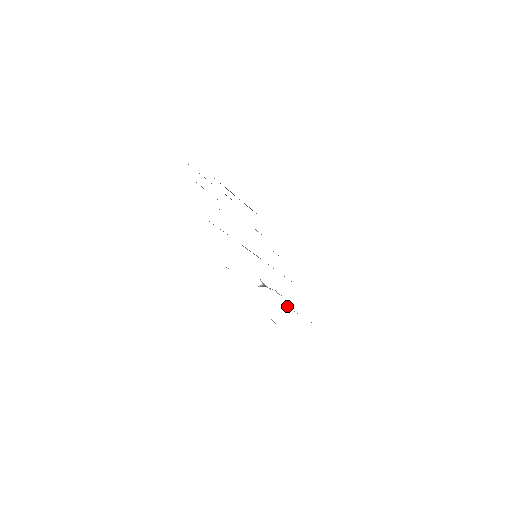
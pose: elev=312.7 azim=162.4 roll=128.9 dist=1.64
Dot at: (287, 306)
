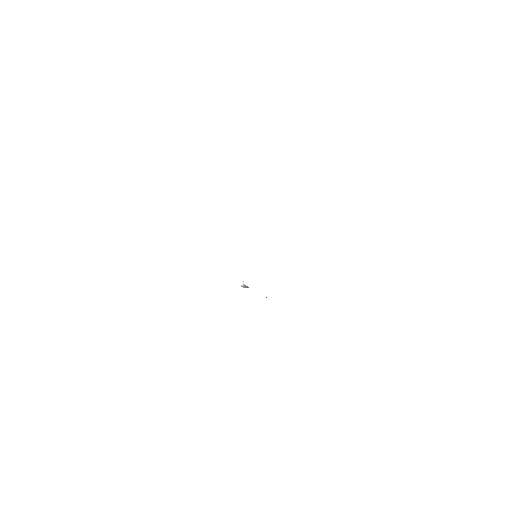
Dot at: occluded
